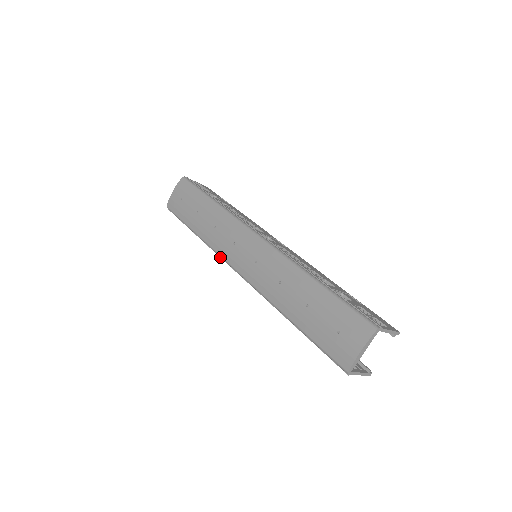
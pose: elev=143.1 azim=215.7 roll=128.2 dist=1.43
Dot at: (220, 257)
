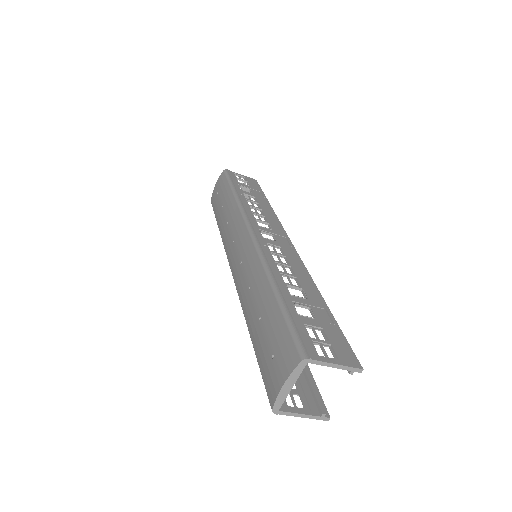
Dot at: occluded
